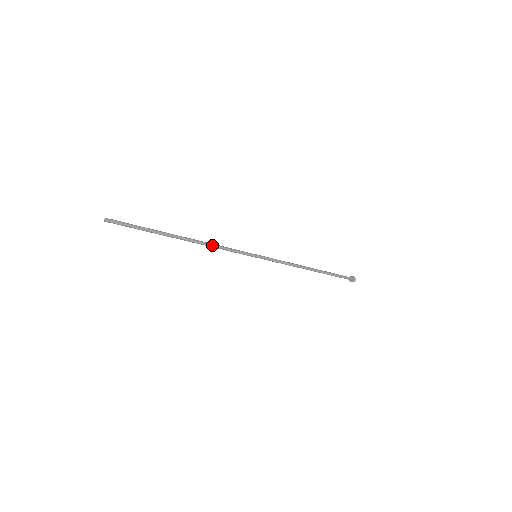
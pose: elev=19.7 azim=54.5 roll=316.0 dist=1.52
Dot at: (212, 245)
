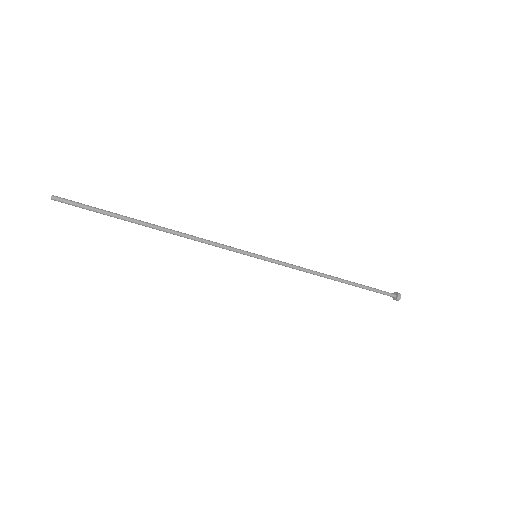
Dot at: (194, 239)
